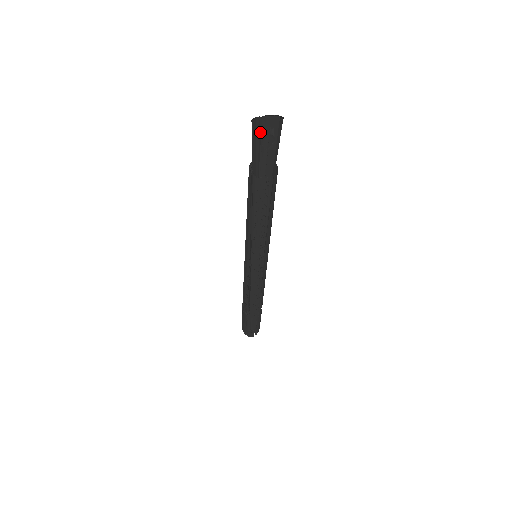
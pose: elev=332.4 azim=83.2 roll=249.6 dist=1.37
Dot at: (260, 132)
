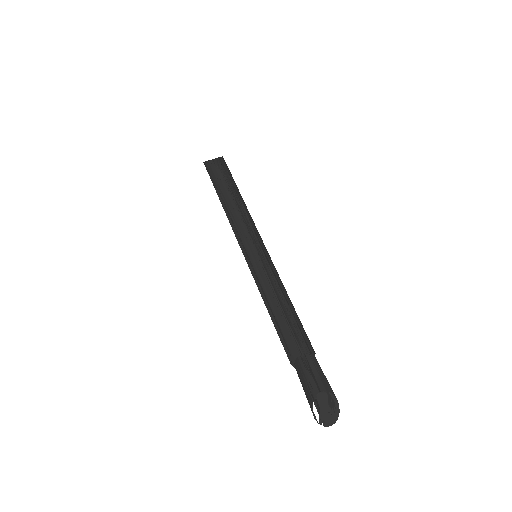
Dot at: (316, 407)
